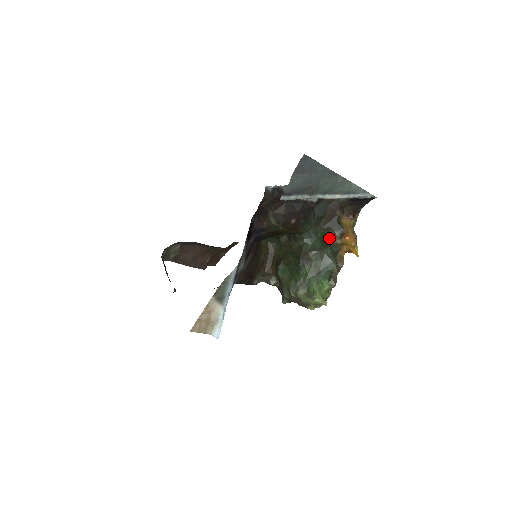
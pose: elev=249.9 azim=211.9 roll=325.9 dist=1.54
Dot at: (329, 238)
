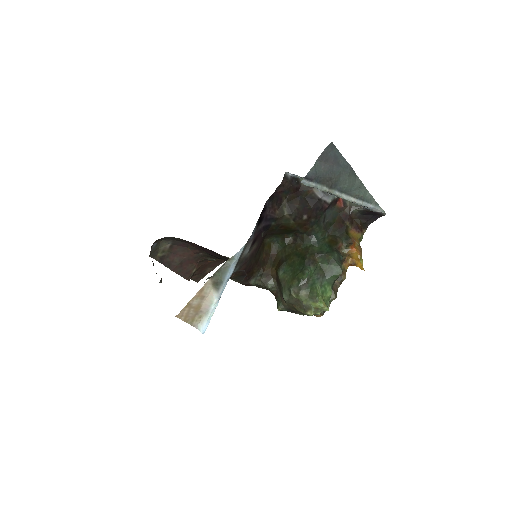
Dot at: (336, 245)
